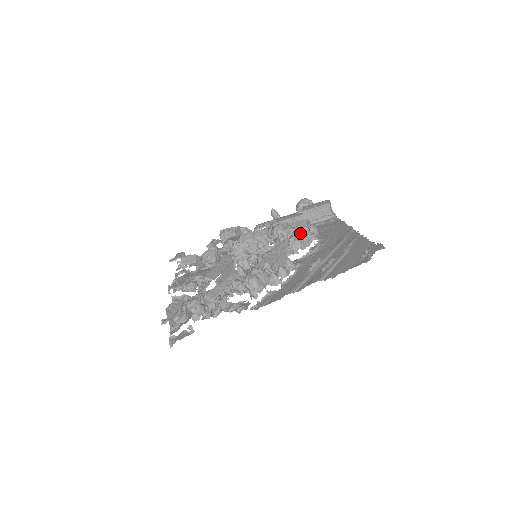
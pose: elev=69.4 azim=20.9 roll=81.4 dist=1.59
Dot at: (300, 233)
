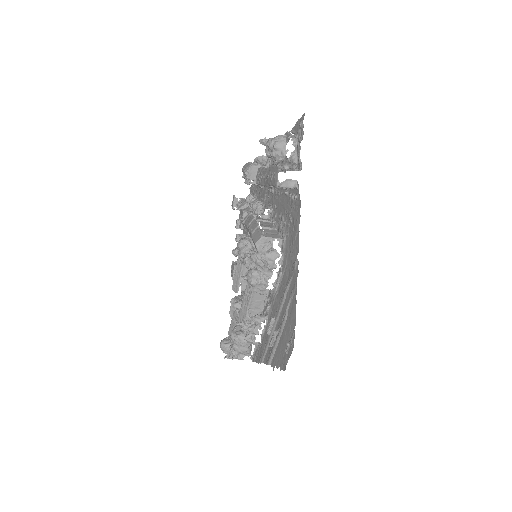
Dot at: (249, 282)
